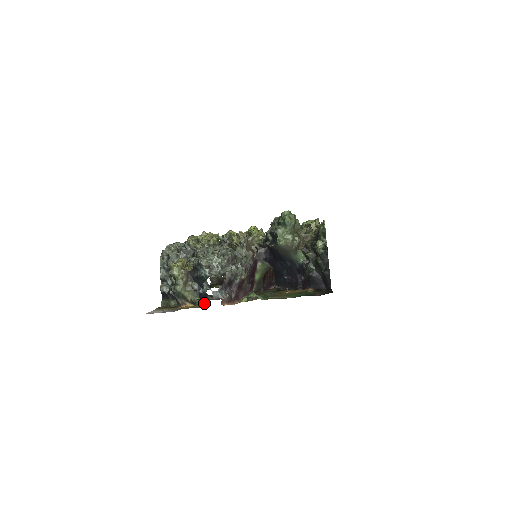
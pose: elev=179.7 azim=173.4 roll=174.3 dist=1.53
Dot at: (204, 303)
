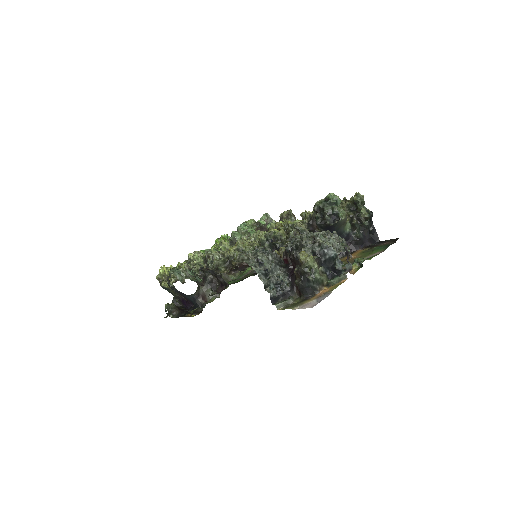
Dot at: (340, 279)
